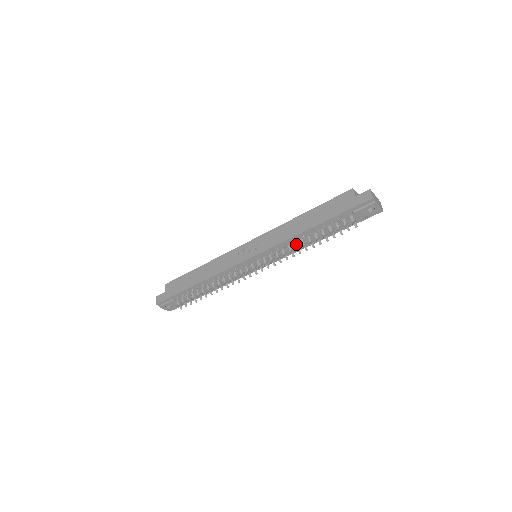
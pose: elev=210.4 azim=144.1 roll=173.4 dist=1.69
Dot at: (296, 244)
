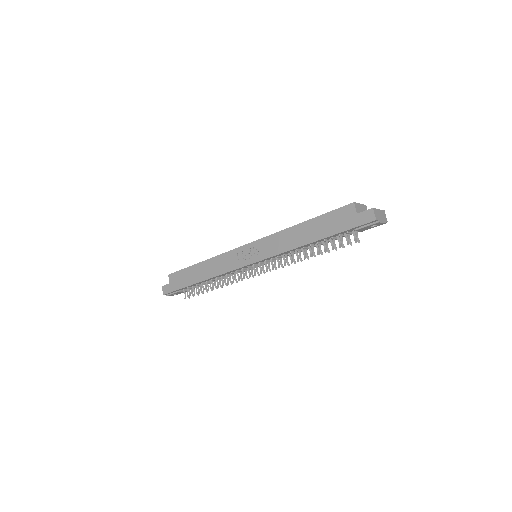
Dot at: (296, 253)
